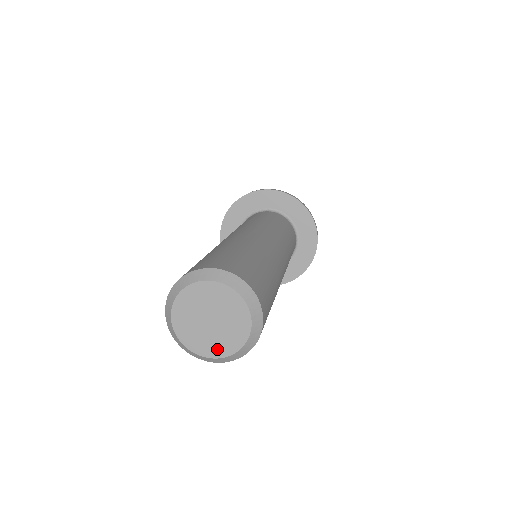
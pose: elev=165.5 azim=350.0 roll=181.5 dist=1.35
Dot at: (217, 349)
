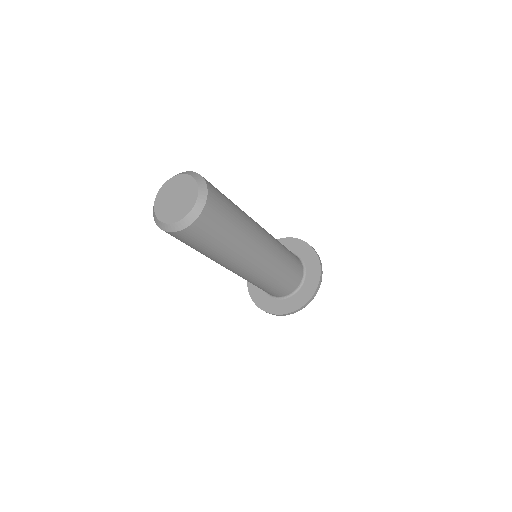
Dot at: (173, 217)
